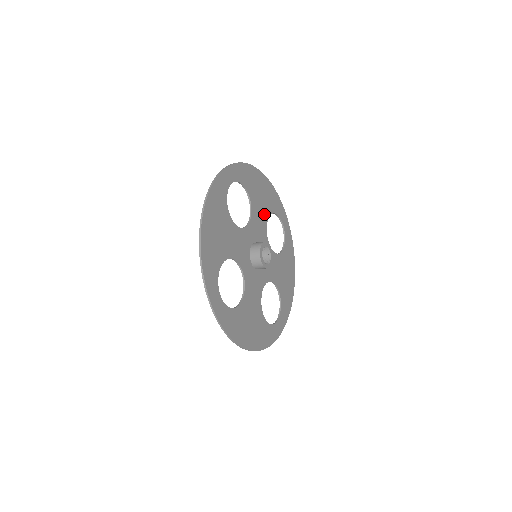
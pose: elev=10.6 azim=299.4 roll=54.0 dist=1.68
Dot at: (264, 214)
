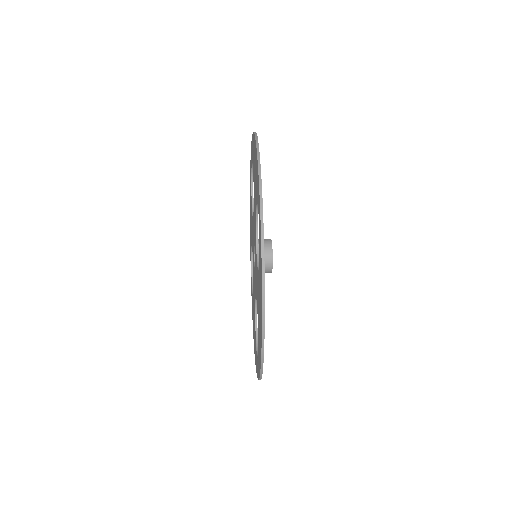
Dot at: occluded
